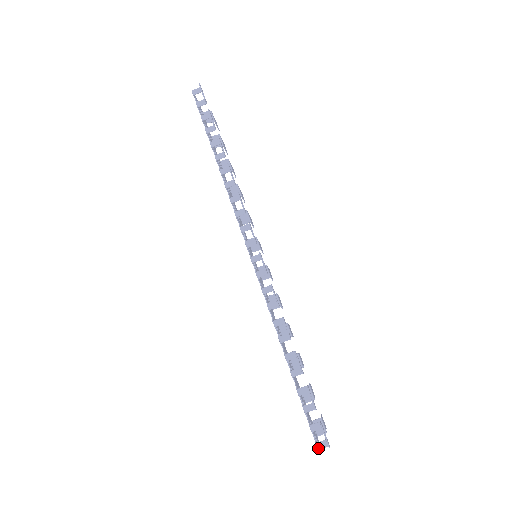
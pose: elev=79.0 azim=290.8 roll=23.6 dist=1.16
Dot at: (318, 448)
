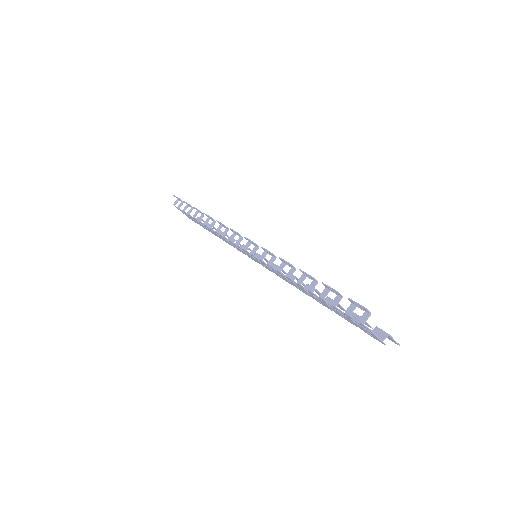
Dot at: (362, 323)
